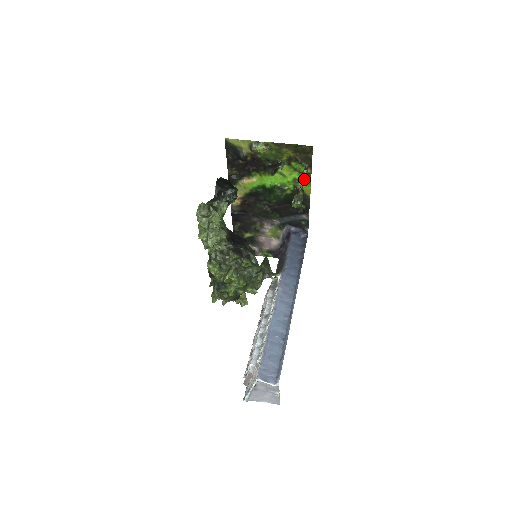
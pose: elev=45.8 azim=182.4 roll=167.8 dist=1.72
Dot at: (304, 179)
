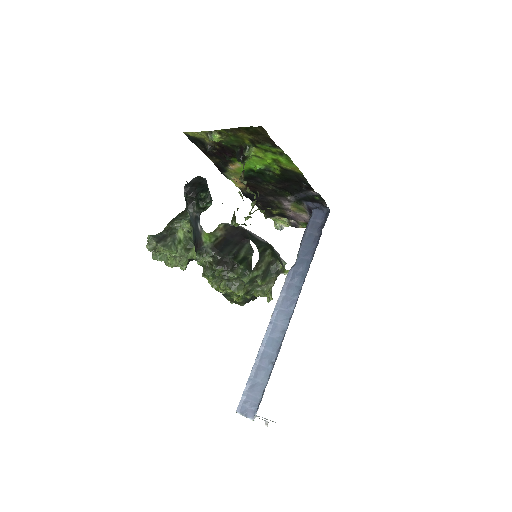
Dot at: occluded
